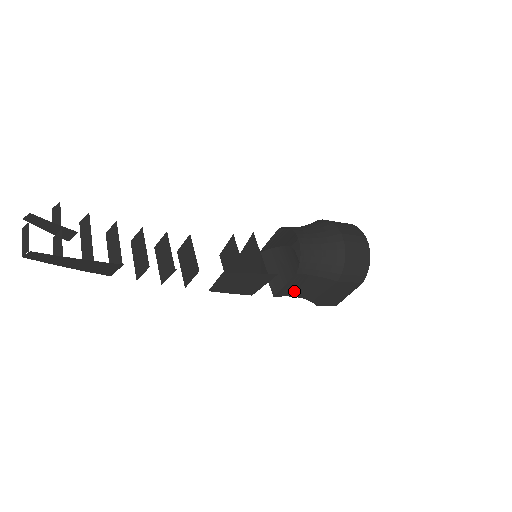
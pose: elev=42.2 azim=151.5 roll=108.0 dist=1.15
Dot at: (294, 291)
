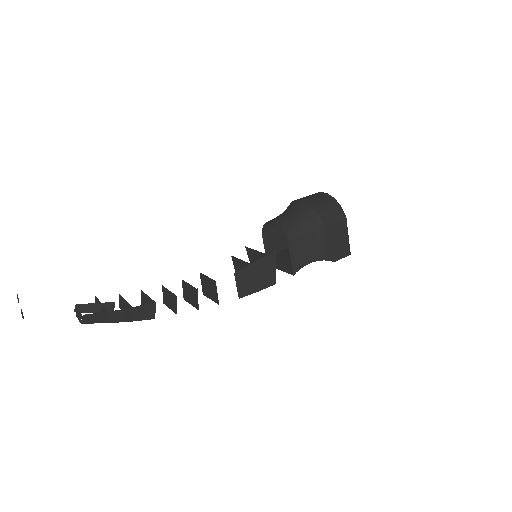
Dot at: (303, 259)
